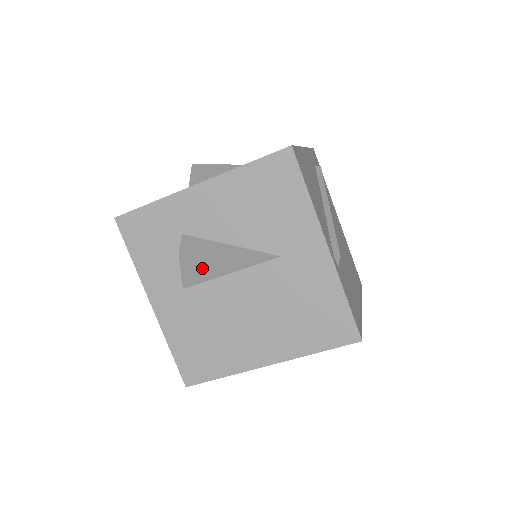
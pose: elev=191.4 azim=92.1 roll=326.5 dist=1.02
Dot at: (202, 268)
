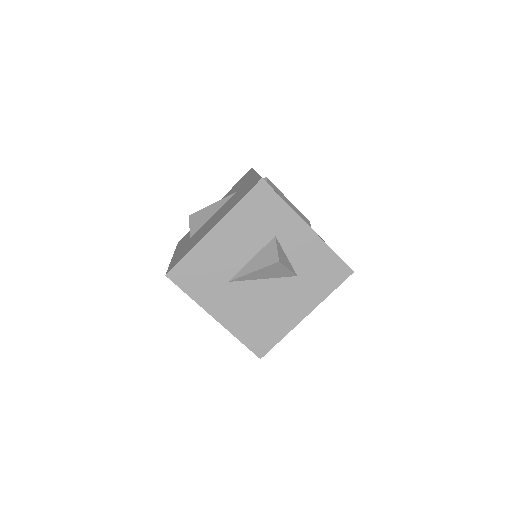
Dot at: (199, 219)
